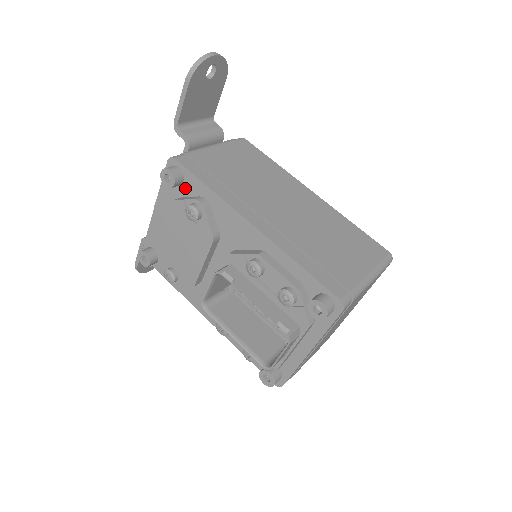
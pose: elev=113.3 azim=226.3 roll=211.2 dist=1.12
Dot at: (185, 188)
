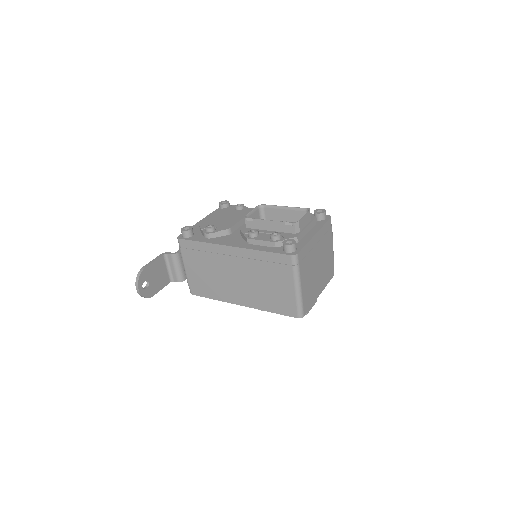
Dot at: occluded
